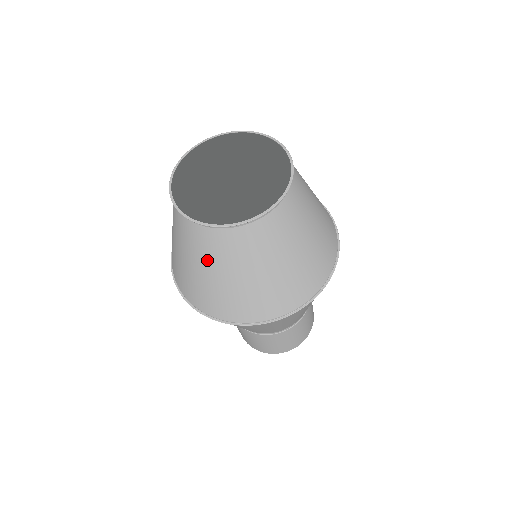
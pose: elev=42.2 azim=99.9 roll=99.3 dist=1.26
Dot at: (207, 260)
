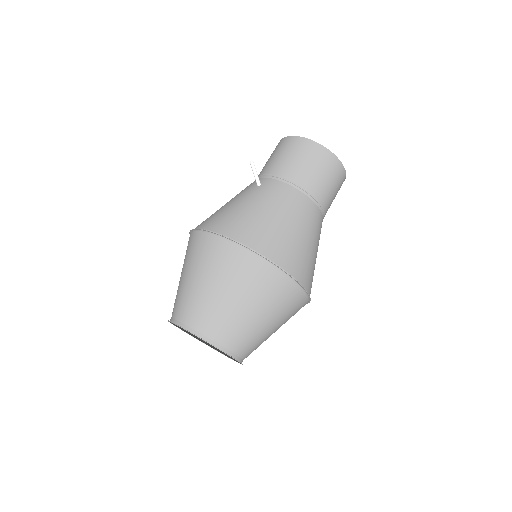
Dot at: occluded
